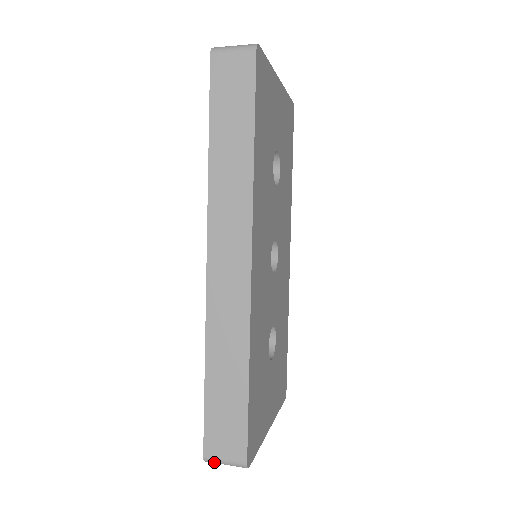
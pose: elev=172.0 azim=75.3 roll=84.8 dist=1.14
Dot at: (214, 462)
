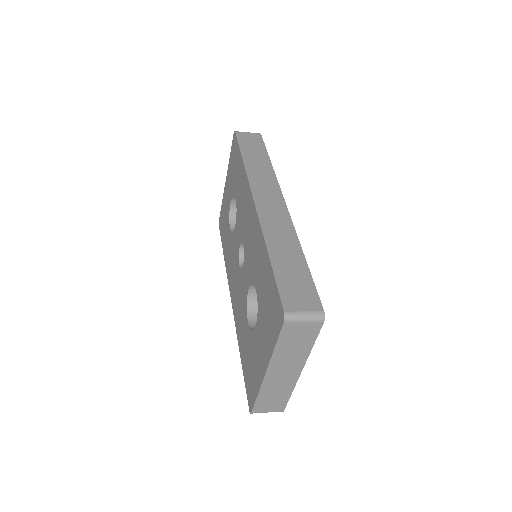
Dot at: (294, 316)
